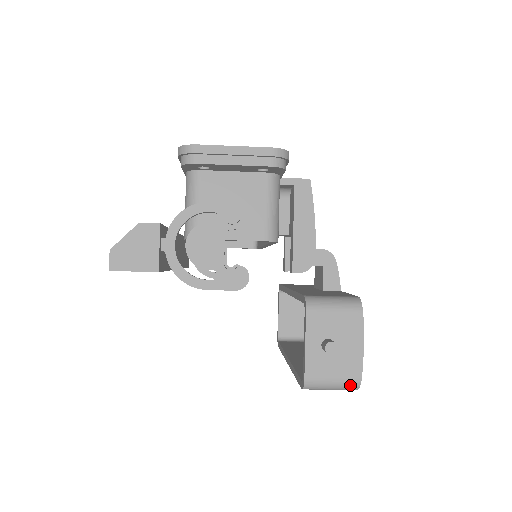
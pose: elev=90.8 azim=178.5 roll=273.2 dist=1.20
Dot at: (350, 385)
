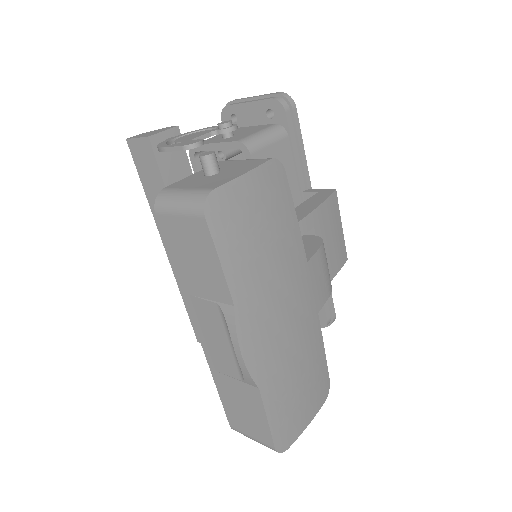
Dot at: (198, 195)
